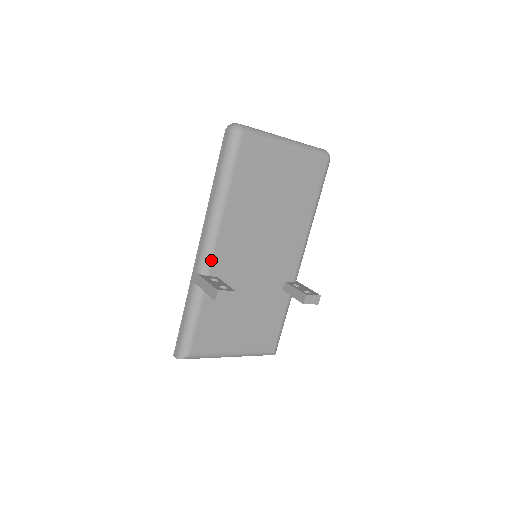
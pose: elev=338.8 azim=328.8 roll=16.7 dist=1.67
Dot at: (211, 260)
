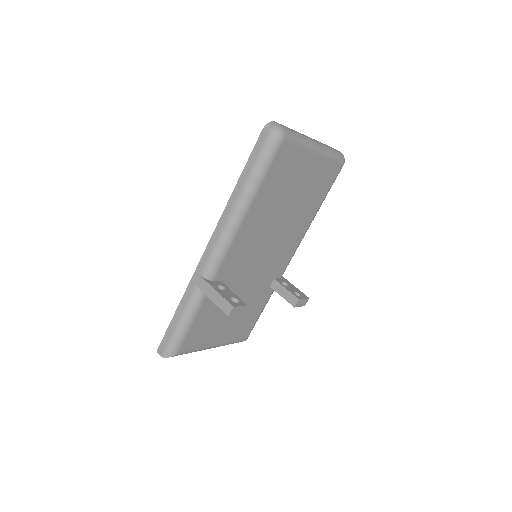
Dot at: (220, 265)
